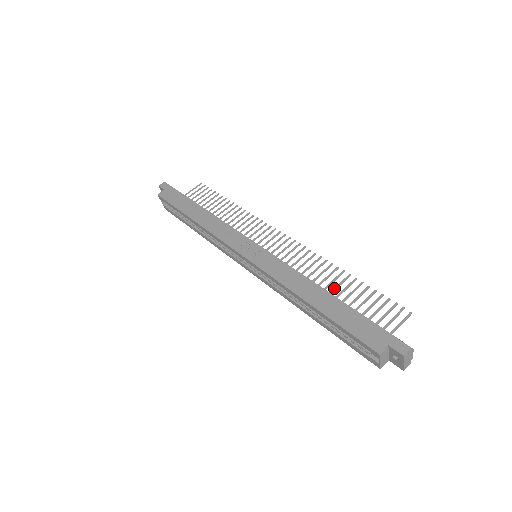
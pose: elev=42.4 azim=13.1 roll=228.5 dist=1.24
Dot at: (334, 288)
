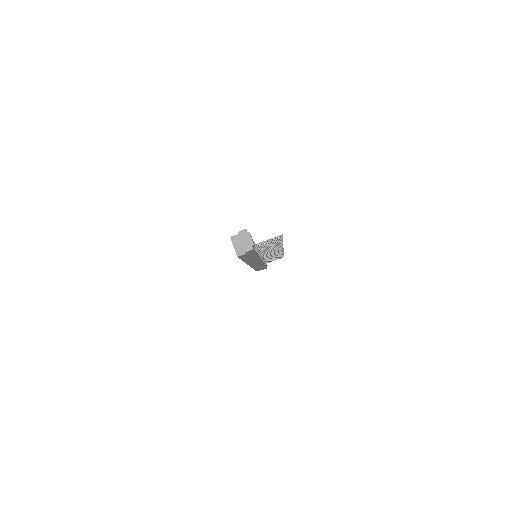
Dot at: (267, 247)
